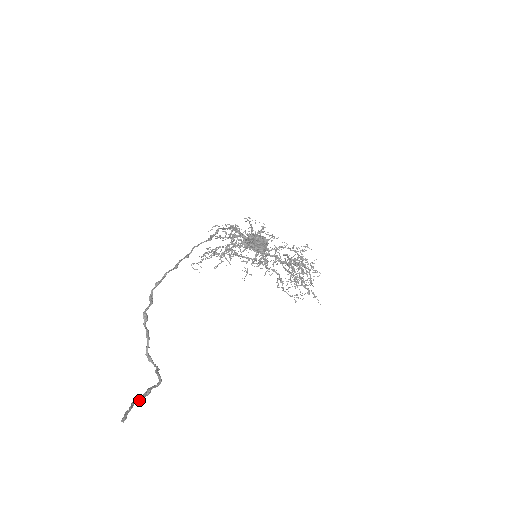
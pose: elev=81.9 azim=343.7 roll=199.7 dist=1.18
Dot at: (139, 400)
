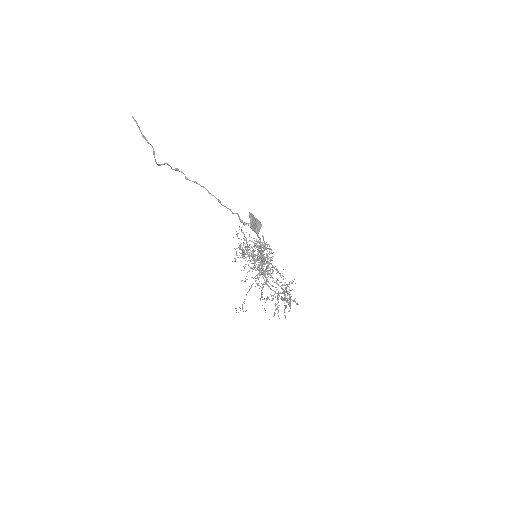
Dot at: occluded
